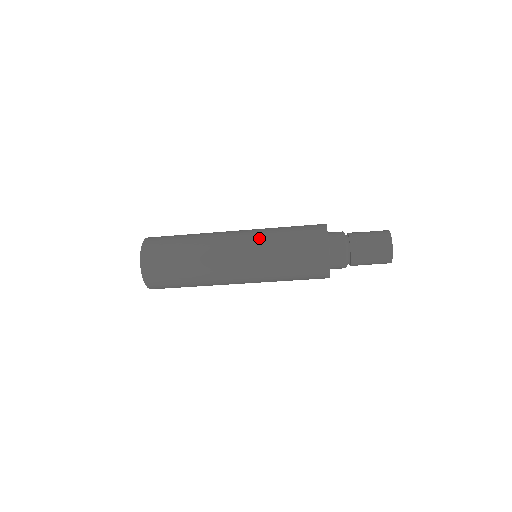
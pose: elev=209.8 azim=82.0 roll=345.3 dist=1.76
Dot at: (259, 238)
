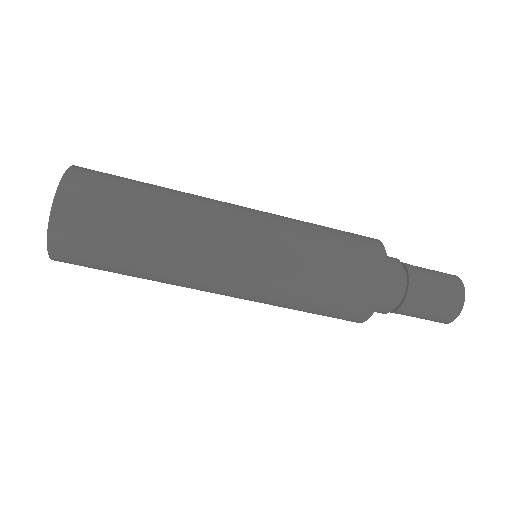
Dot at: (279, 215)
